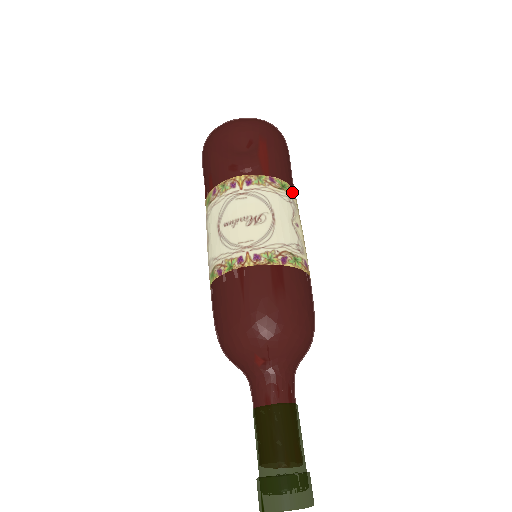
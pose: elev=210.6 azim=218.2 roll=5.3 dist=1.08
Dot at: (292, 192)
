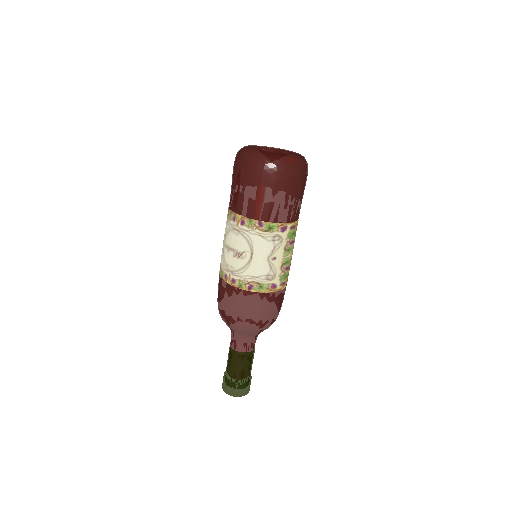
Dot at: (281, 228)
